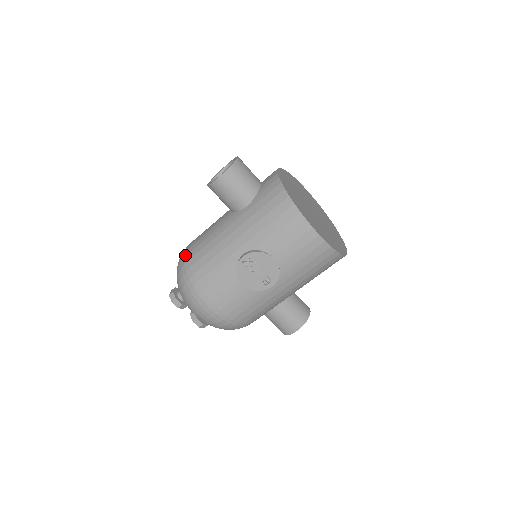
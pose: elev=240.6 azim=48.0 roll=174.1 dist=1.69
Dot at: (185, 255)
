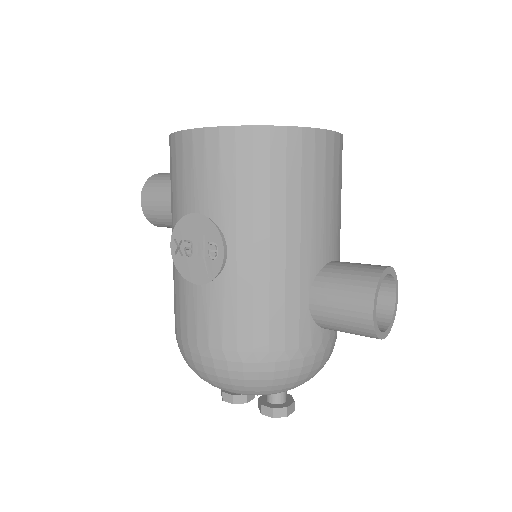
Dot at: occluded
